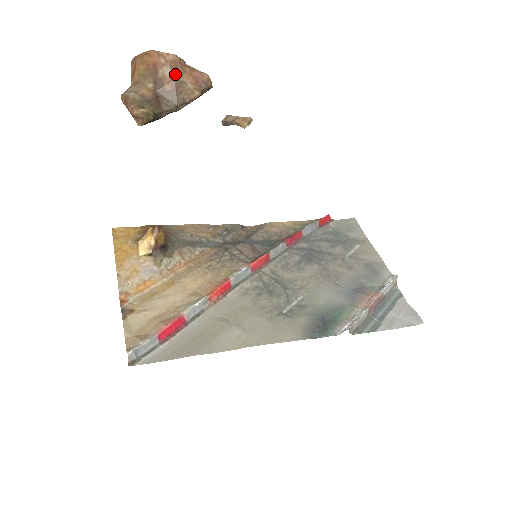
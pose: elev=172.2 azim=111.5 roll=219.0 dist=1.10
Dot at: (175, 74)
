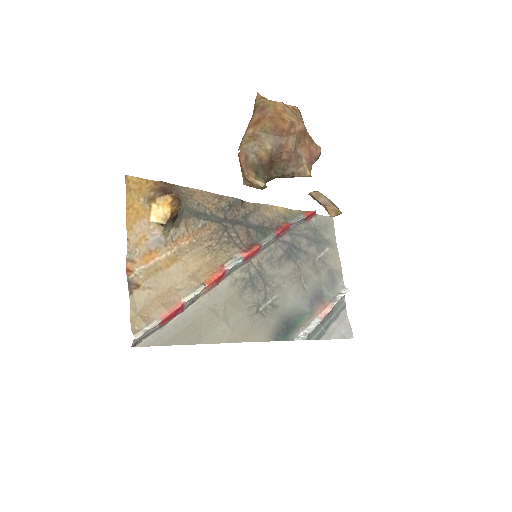
Dot at: (296, 145)
